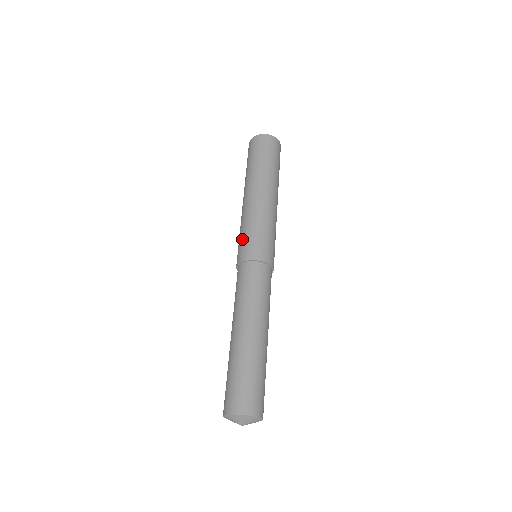
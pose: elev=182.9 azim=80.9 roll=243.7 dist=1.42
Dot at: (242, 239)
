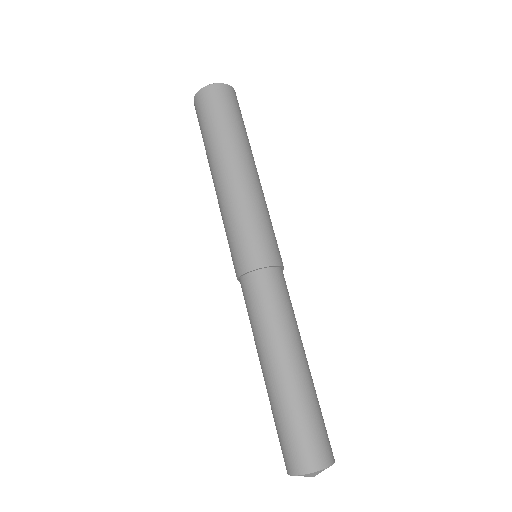
Dot at: (229, 246)
